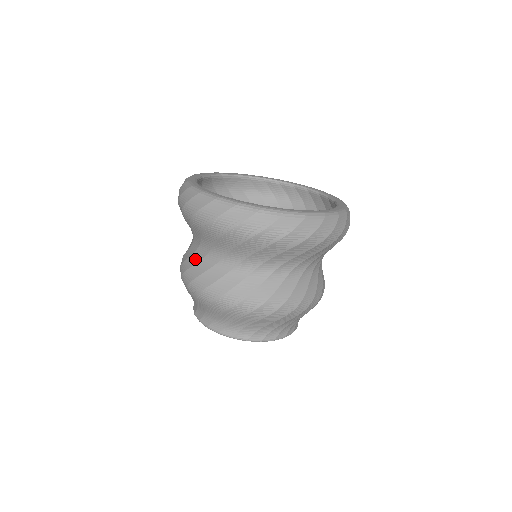
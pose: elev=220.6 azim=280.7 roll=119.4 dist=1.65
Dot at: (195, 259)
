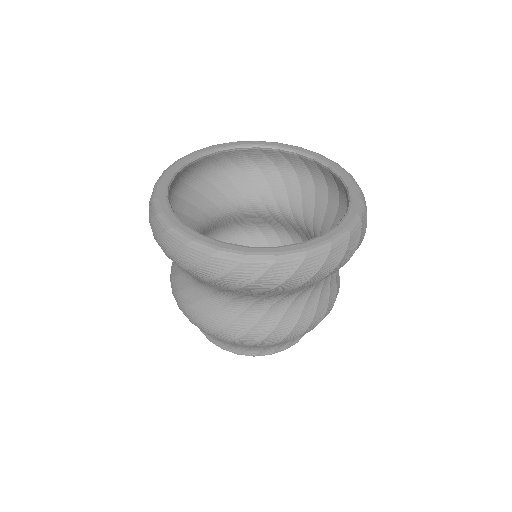
Dot at: (183, 283)
